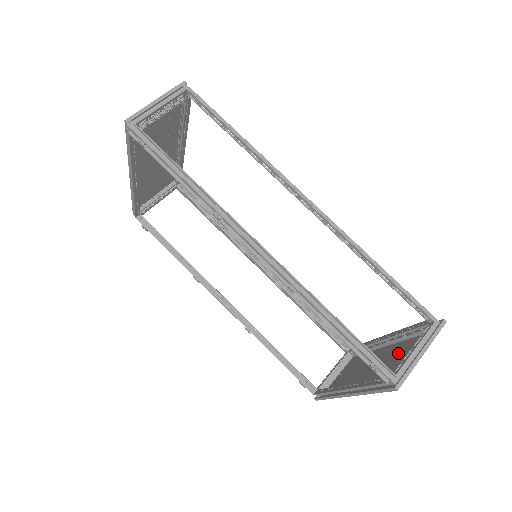
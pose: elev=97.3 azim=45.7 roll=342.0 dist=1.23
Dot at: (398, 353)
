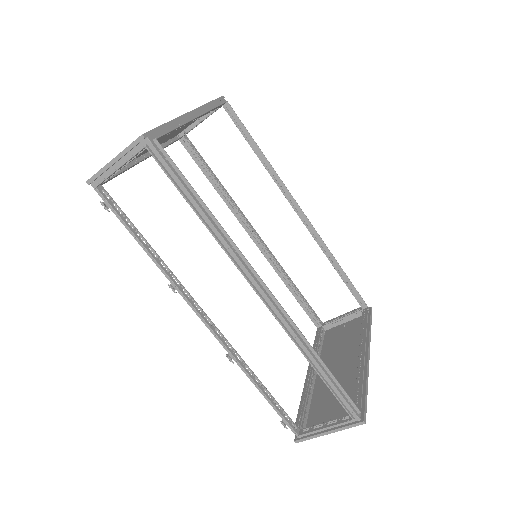
Dot at: occluded
